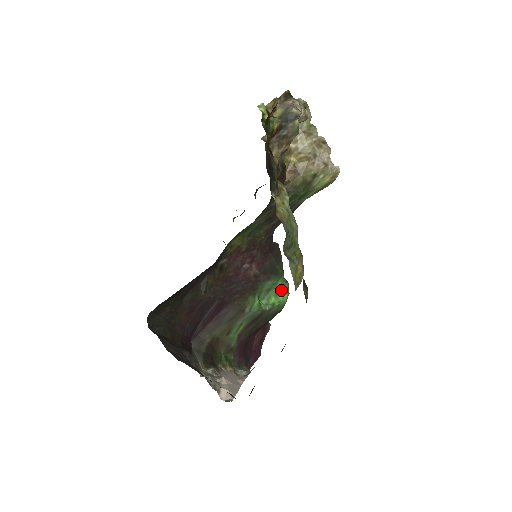
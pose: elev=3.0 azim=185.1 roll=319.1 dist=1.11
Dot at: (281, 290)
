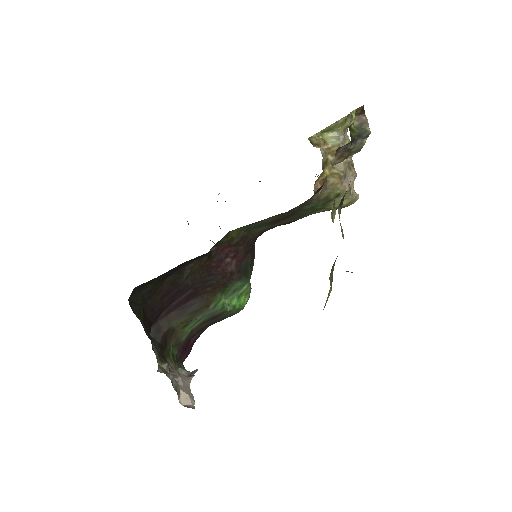
Dot at: (245, 293)
